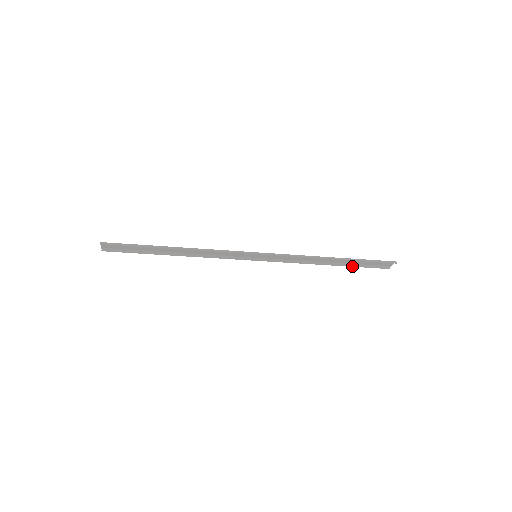
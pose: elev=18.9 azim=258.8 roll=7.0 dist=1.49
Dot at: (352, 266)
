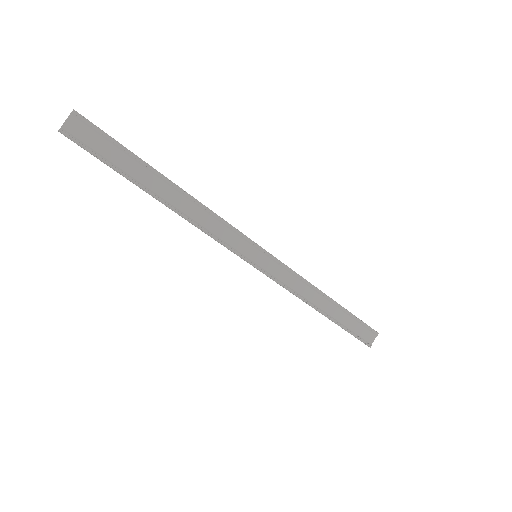
Dot at: (341, 326)
